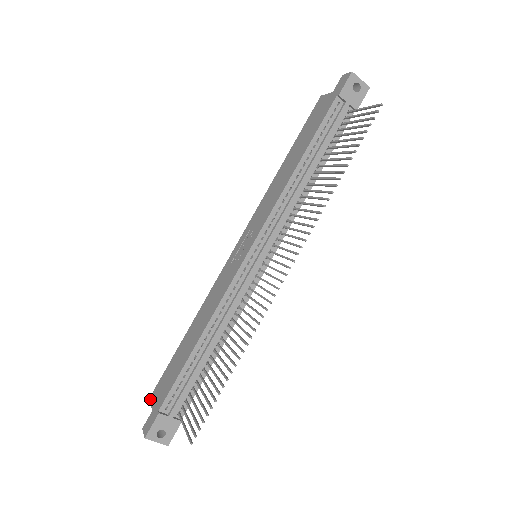
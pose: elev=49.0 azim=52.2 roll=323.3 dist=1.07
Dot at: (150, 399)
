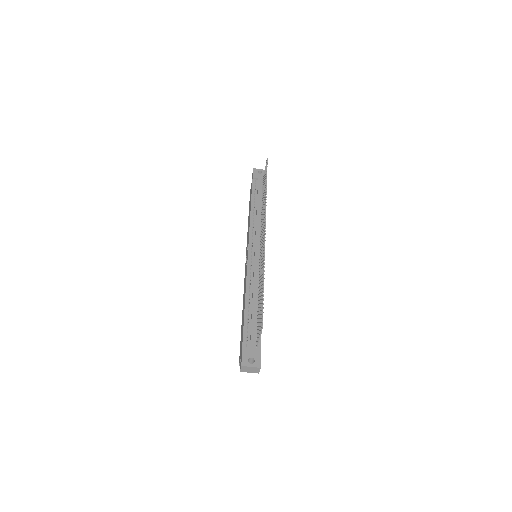
Dot at: (239, 363)
